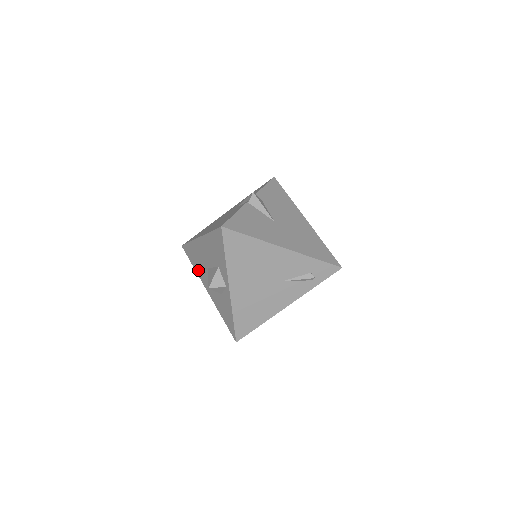
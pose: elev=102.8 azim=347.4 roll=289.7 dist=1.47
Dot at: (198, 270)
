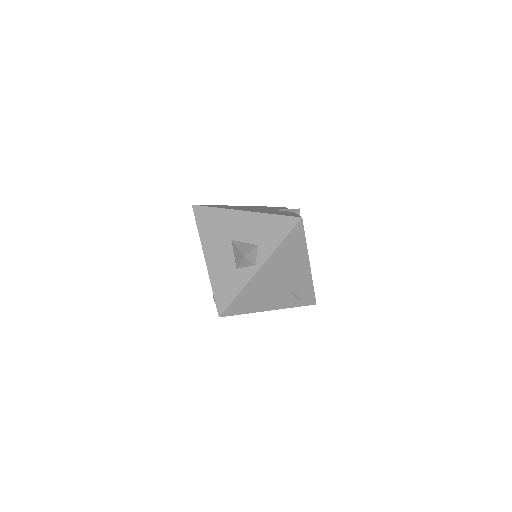
Dot at: (206, 235)
